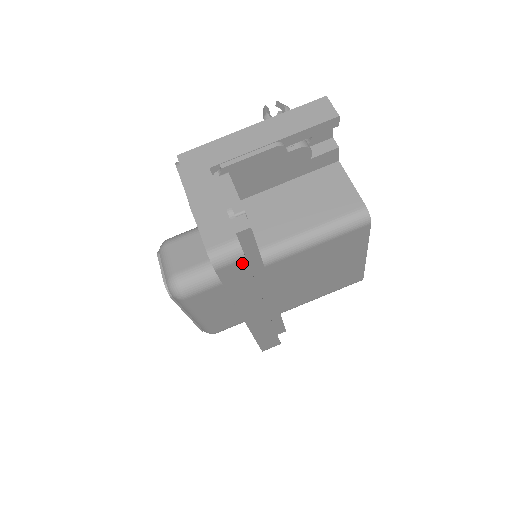
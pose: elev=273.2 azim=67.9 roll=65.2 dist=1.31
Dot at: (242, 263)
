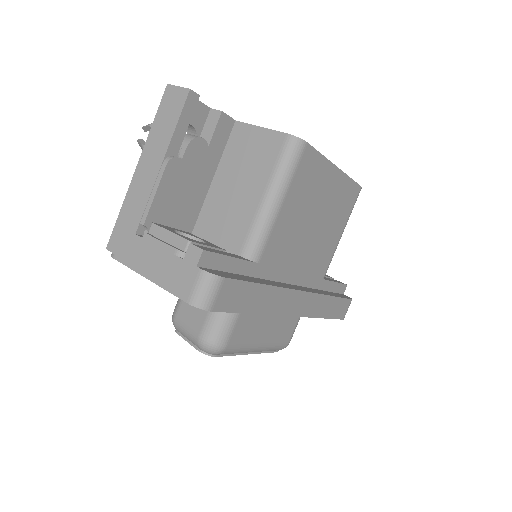
Dot at: (227, 284)
